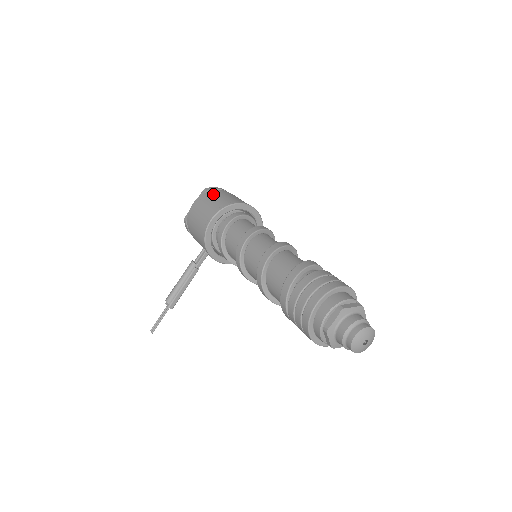
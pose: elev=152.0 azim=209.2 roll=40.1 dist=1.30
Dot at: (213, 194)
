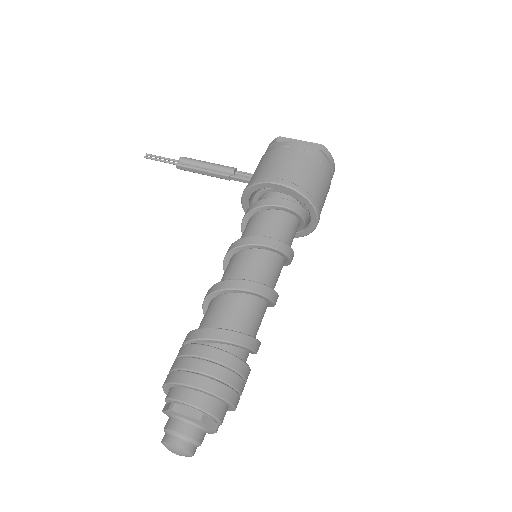
Dot at: (318, 163)
